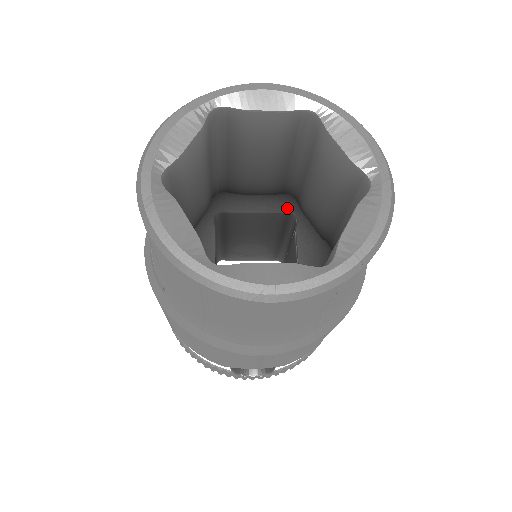
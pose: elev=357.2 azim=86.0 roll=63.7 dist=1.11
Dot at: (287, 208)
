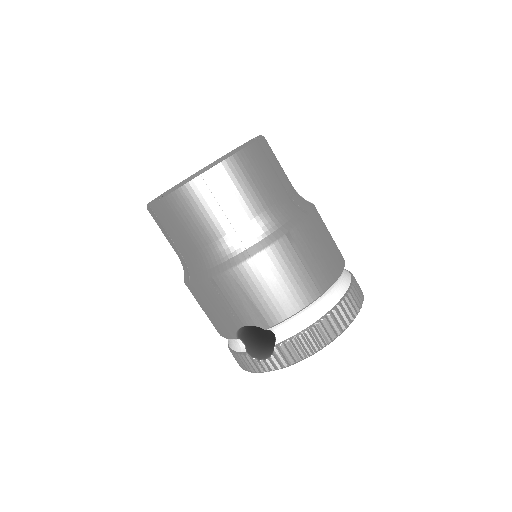
Dot at: occluded
